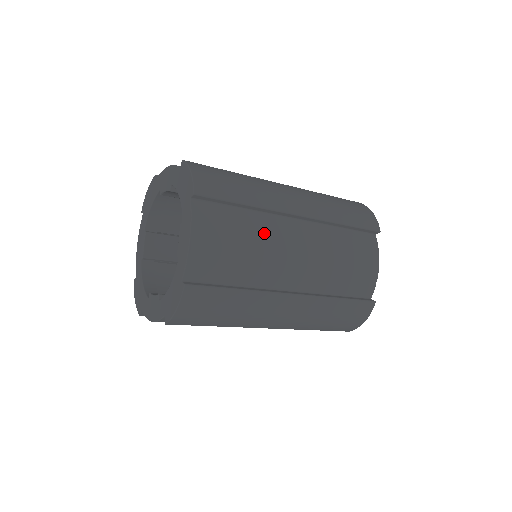
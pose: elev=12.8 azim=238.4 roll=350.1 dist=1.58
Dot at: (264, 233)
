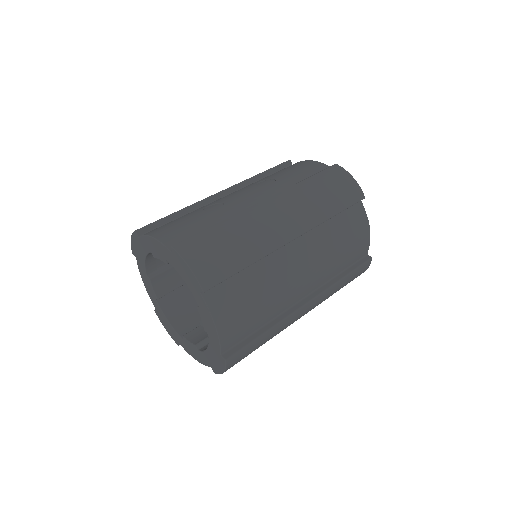
Dot at: (271, 277)
